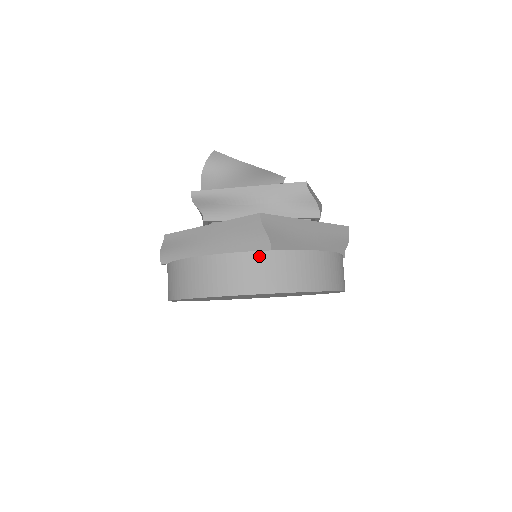
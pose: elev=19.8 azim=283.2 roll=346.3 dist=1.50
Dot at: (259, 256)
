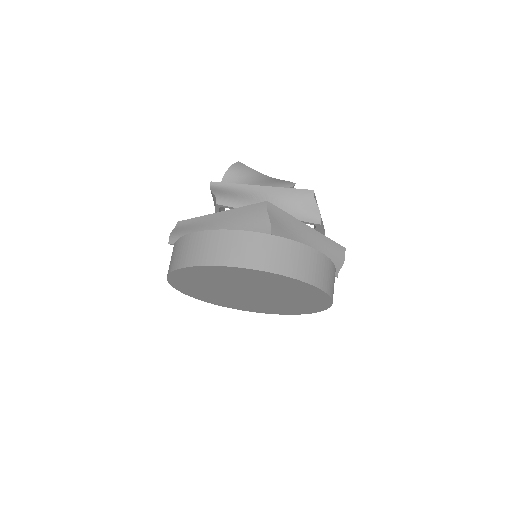
Dot at: (259, 237)
